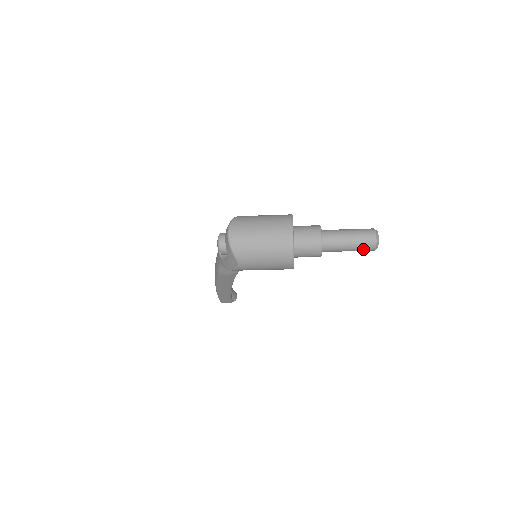
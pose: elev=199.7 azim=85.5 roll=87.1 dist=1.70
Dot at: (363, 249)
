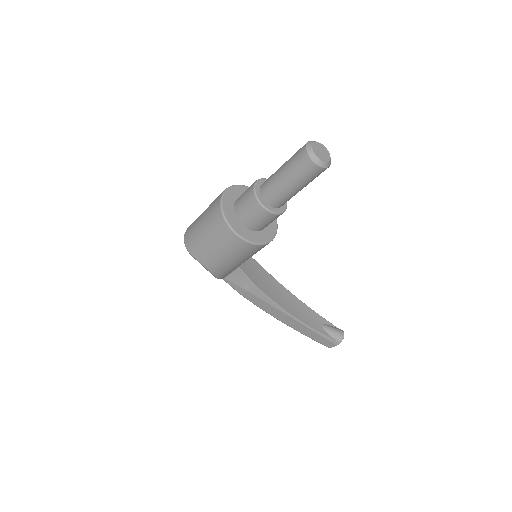
Dot at: (303, 174)
